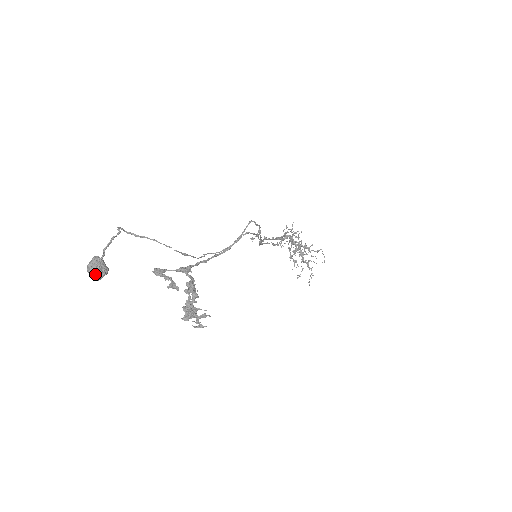
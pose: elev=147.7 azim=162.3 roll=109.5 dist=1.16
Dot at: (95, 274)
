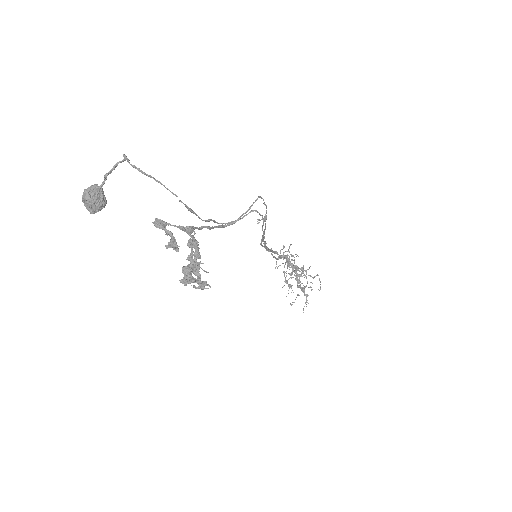
Dot at: (91, 202)
